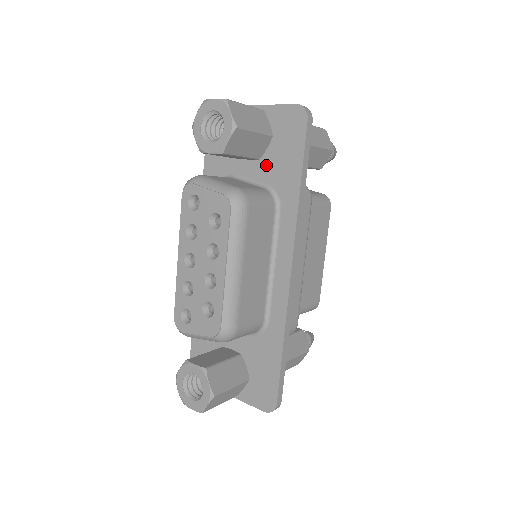
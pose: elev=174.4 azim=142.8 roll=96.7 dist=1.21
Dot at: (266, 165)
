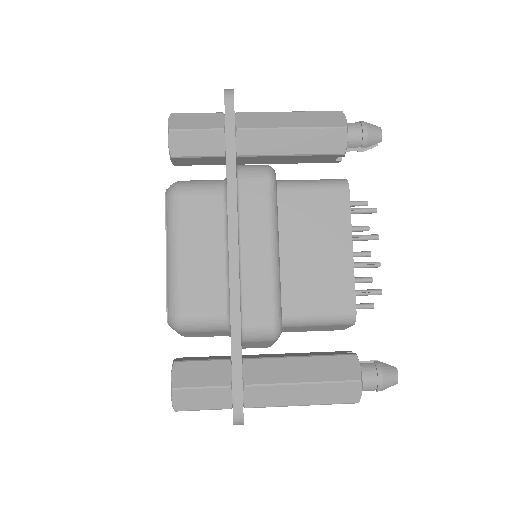
Dot at: occluded
